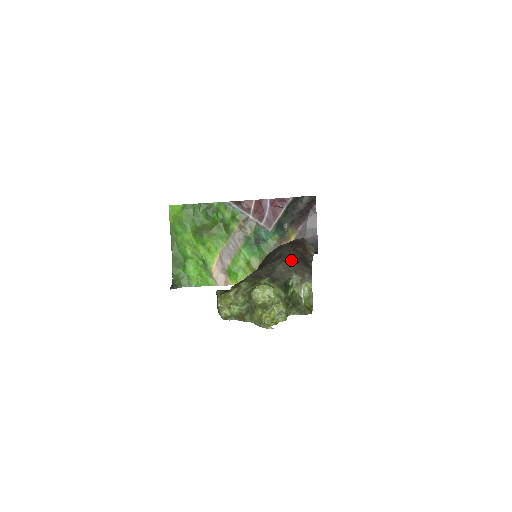
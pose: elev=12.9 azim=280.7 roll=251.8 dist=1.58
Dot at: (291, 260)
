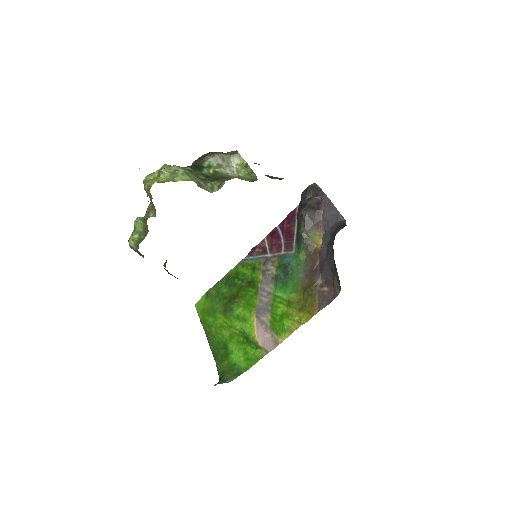
Dot at: (207, 154)
